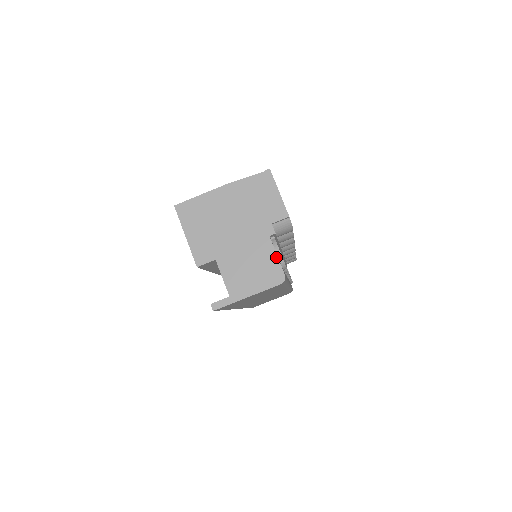
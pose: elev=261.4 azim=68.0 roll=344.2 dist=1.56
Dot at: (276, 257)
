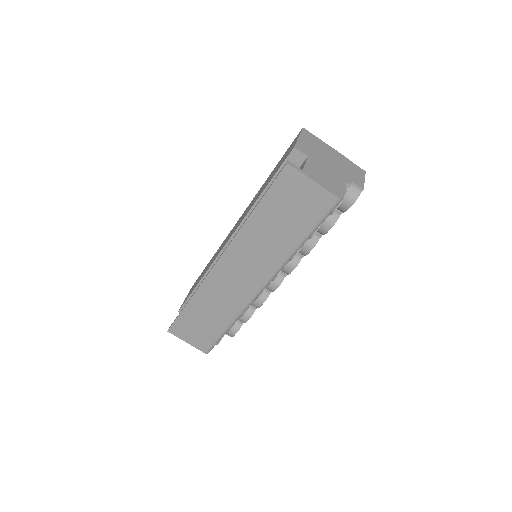
Dot at: (344, 189)
